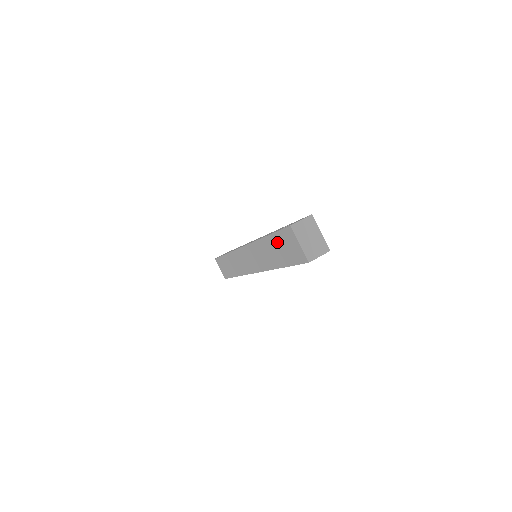
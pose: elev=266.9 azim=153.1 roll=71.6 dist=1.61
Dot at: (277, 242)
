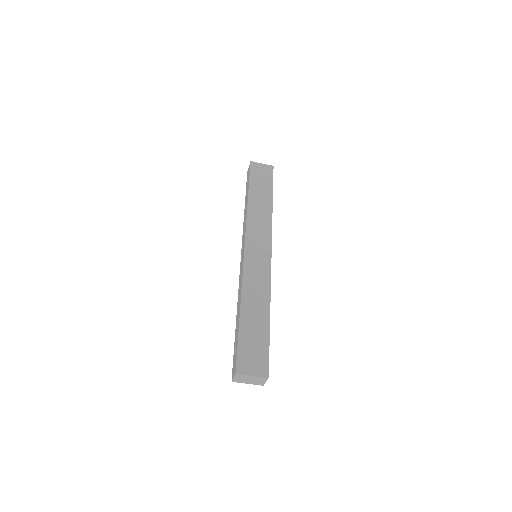
Dot at: occluded
